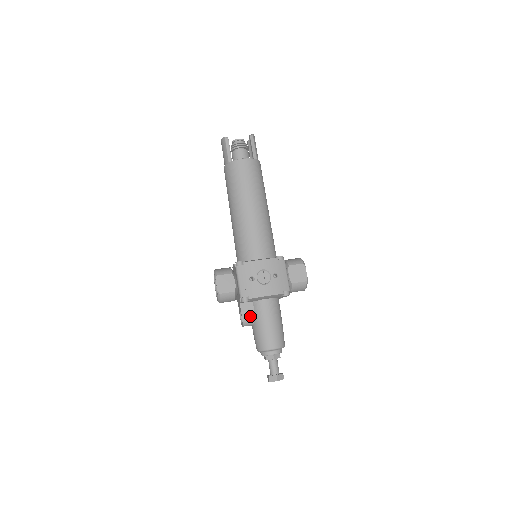
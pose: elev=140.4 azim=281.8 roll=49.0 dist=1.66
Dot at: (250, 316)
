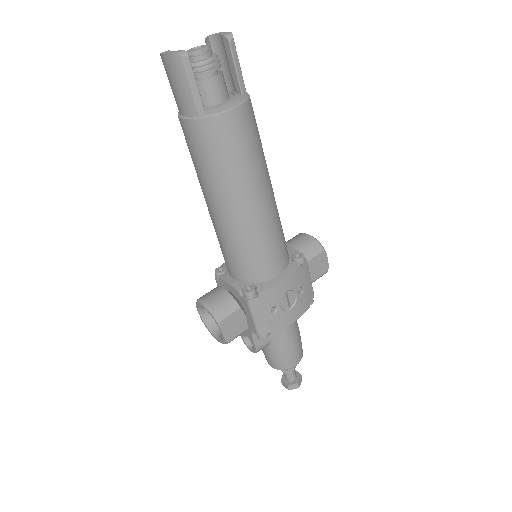
Dot at: (265, 343)
